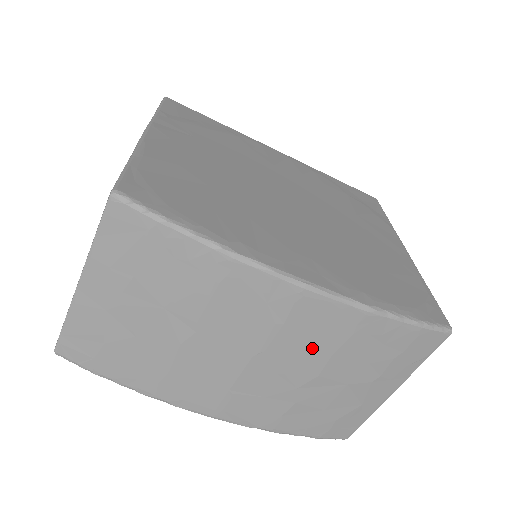
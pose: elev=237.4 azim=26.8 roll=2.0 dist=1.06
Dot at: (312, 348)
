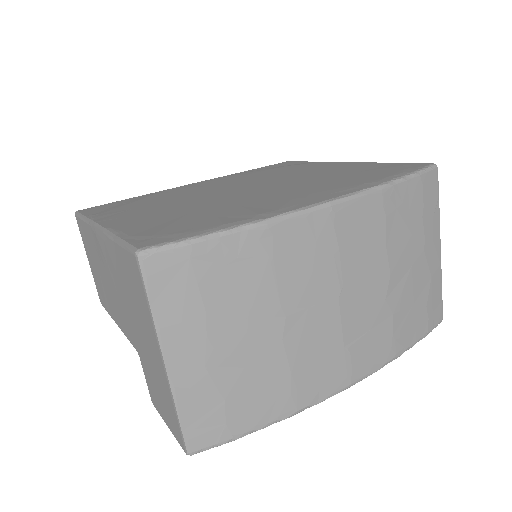
Dot at: (370, 254)
